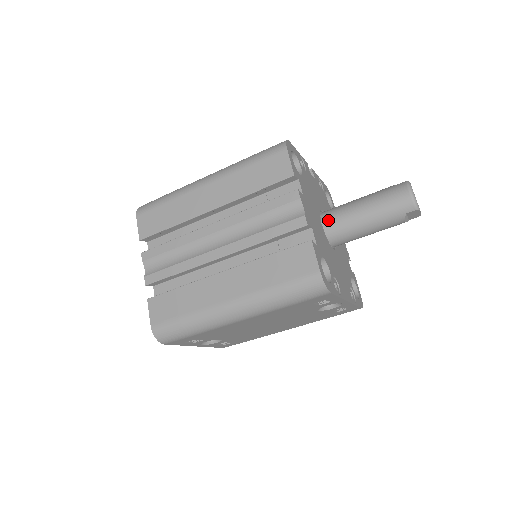
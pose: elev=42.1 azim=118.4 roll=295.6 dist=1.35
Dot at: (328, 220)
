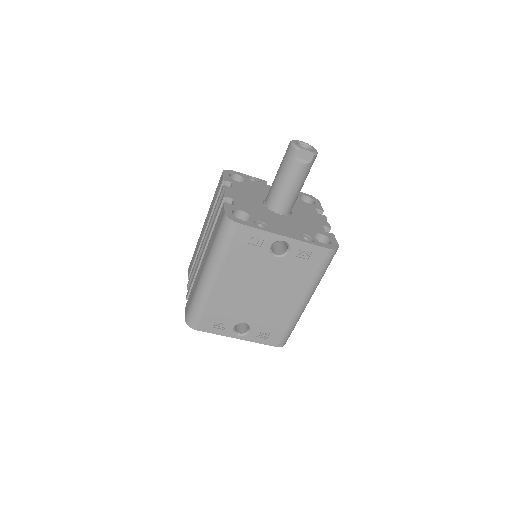
Dot at: (266, 198)
